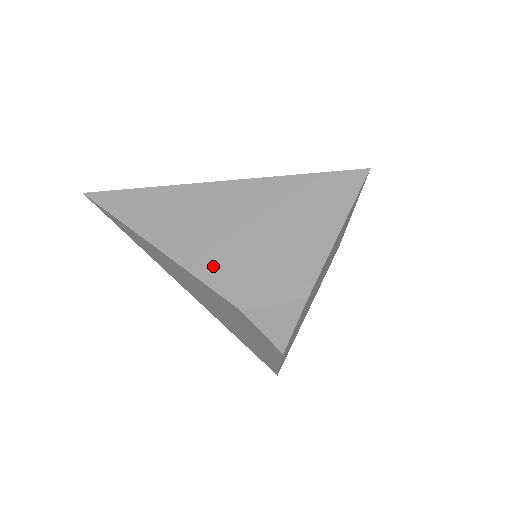
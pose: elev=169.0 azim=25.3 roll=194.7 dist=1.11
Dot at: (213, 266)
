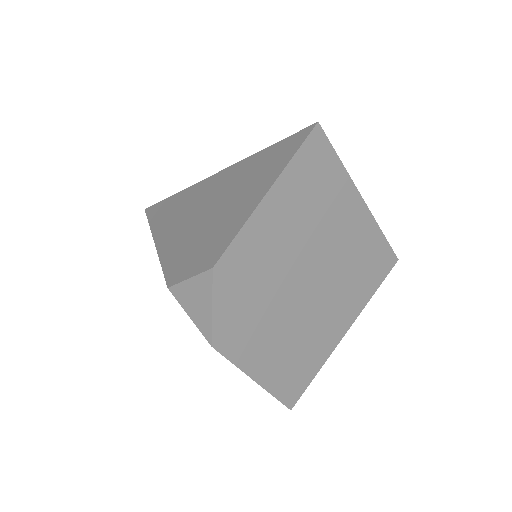
Dot at: (173, 250)
